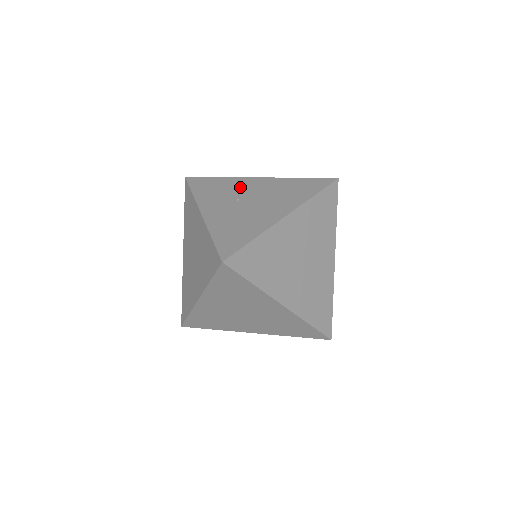
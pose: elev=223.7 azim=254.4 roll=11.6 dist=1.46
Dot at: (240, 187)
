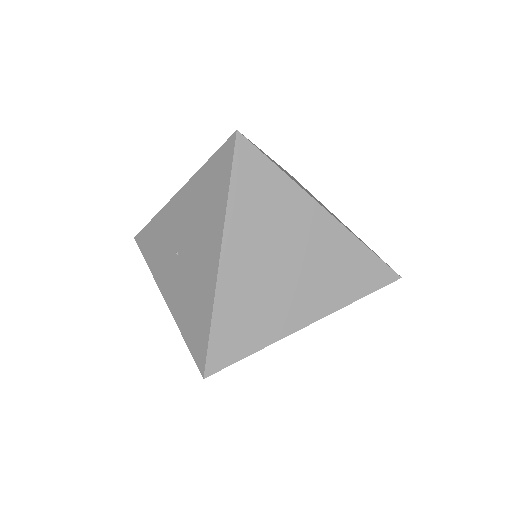
Dot at: (171, 226)
